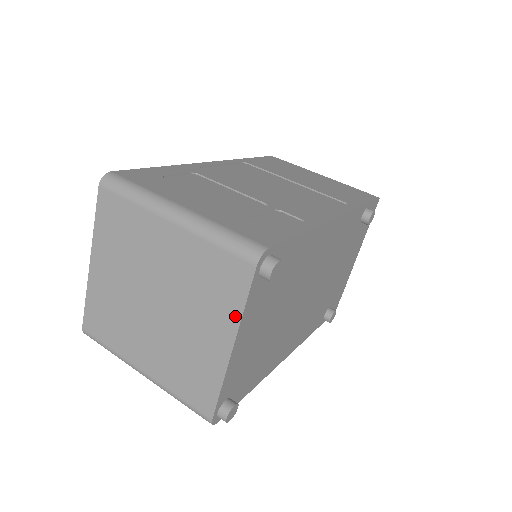
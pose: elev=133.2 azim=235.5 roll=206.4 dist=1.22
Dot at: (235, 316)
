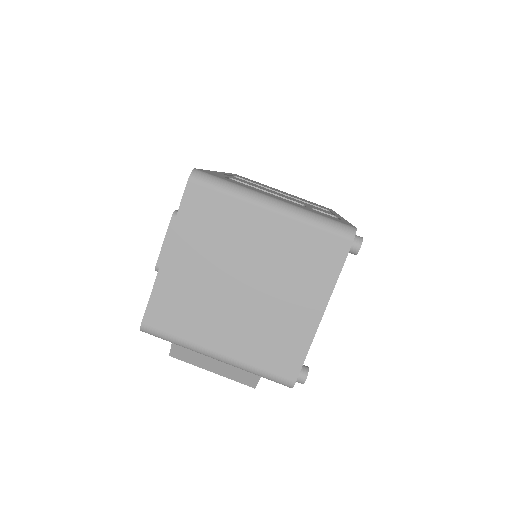
Dot at: (329, 284)
